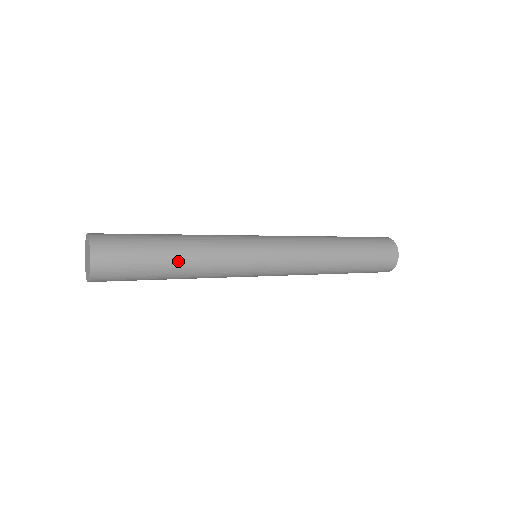
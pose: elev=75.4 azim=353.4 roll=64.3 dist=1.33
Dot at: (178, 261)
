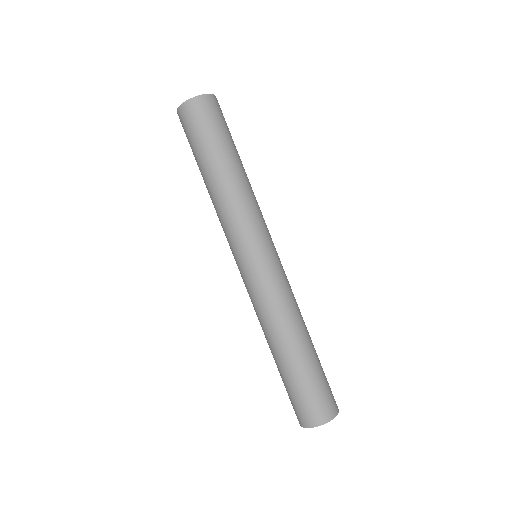
Dot at: (220, 171)
